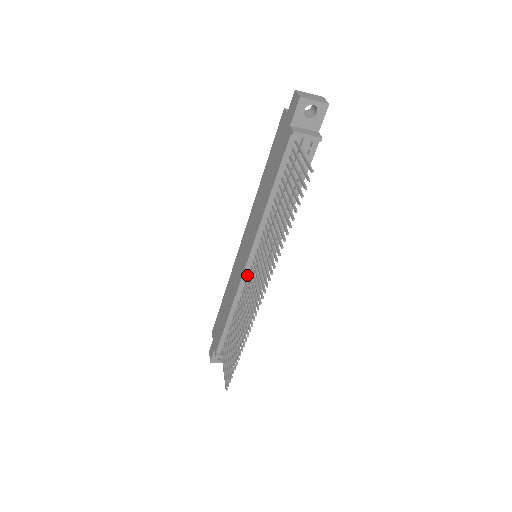
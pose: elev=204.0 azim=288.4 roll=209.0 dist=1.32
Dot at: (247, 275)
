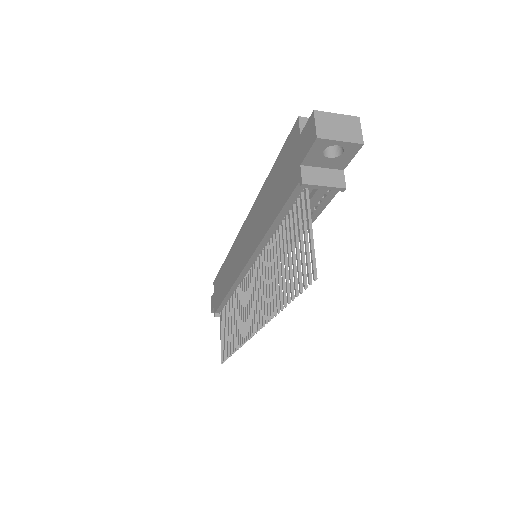
Dot at: (244, 276)
